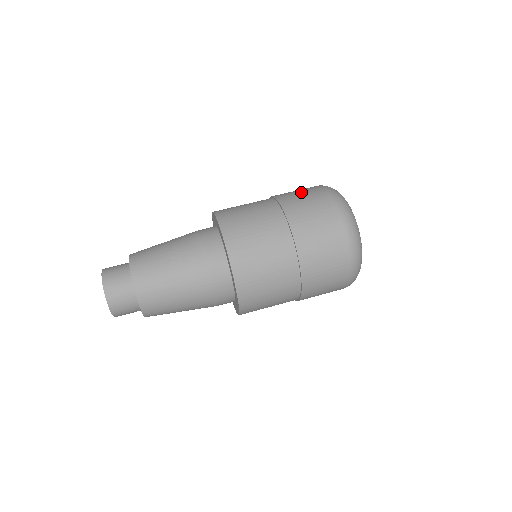
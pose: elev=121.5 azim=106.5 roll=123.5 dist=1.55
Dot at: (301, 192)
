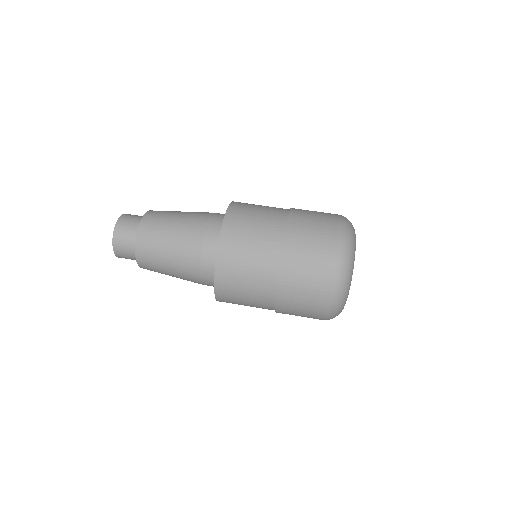
Dot at: (313, 241)
